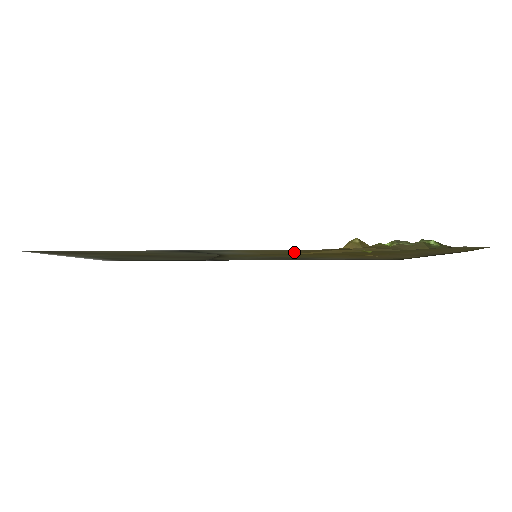
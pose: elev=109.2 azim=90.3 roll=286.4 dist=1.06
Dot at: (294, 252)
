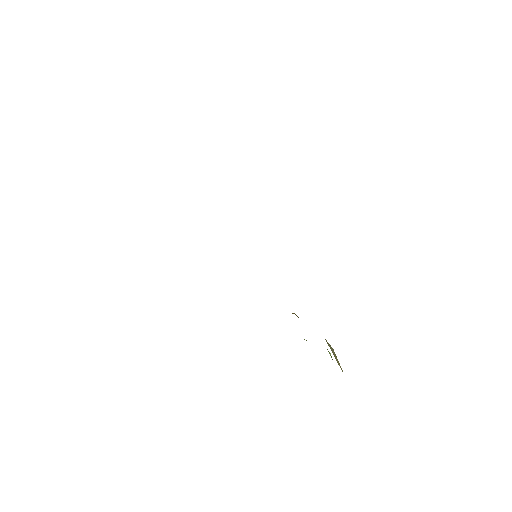
Dot at: occluded
